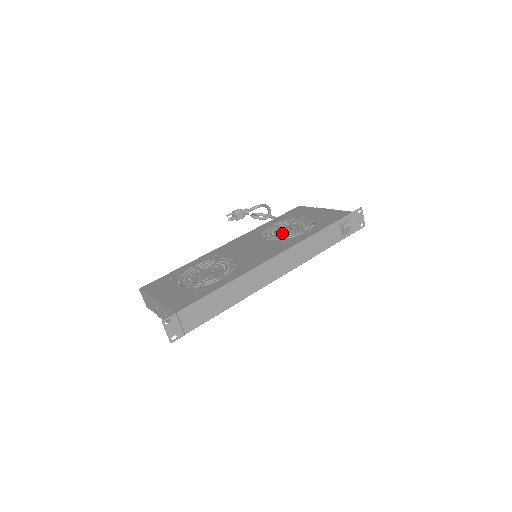
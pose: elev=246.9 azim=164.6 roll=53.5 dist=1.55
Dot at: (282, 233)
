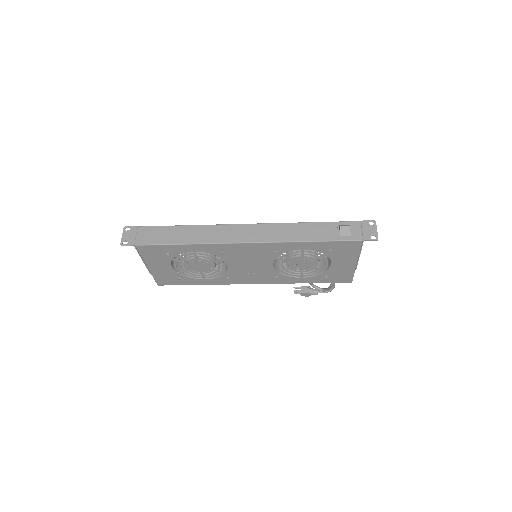
Dot at: occluded
